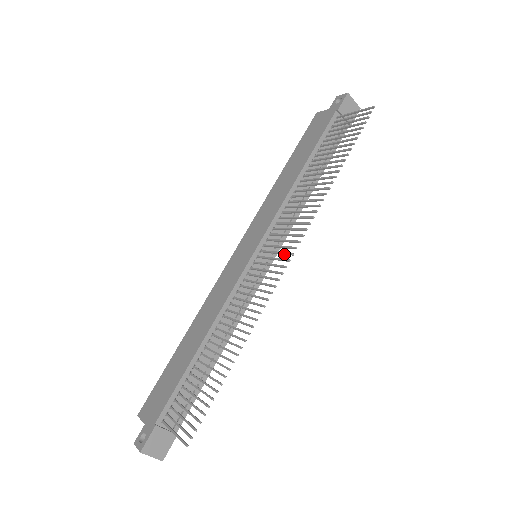
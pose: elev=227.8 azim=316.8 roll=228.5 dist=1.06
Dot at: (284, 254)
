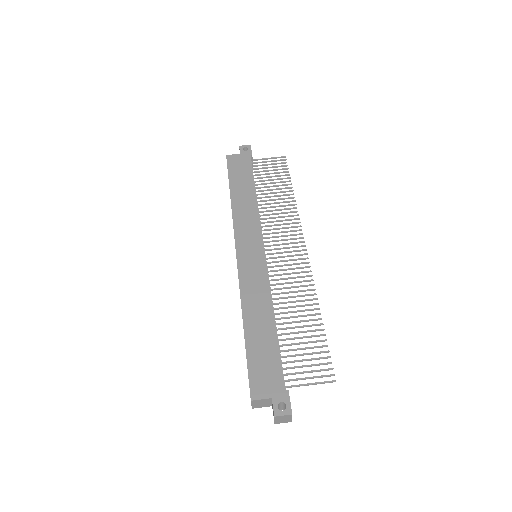
Dot at: (295, 247)
